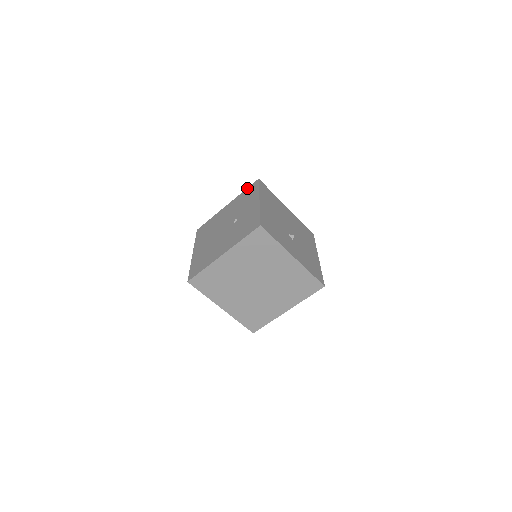
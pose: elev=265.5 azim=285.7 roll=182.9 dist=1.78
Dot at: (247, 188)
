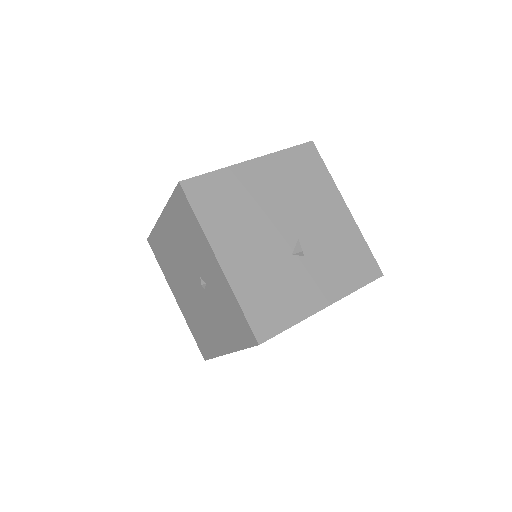
Dot at: (171, 196)
